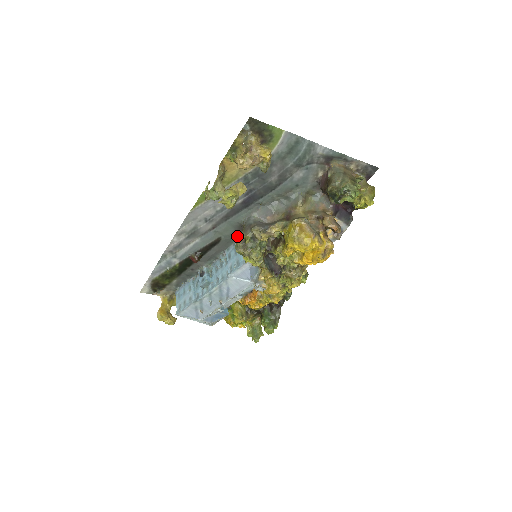
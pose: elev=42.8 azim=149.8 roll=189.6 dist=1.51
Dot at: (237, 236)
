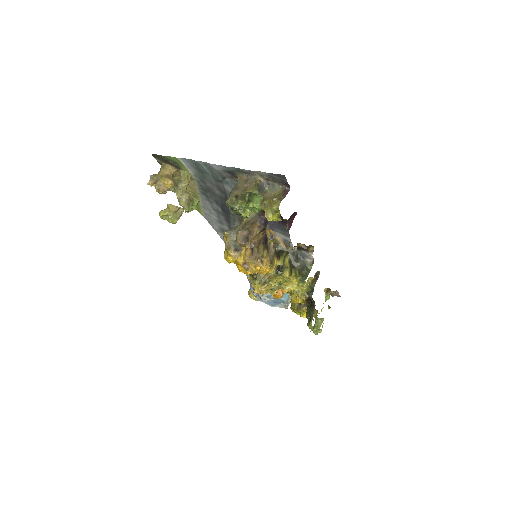
Dot at: occluded
